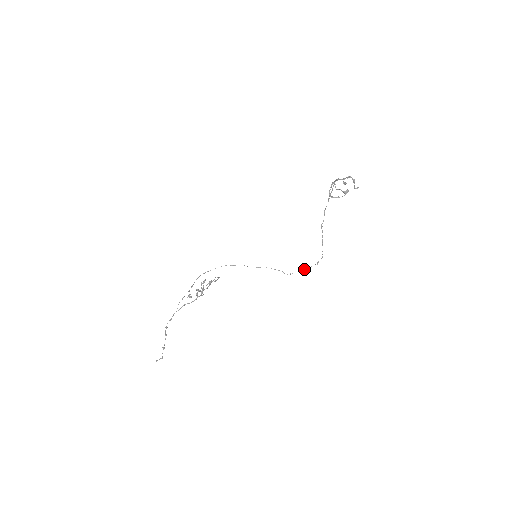
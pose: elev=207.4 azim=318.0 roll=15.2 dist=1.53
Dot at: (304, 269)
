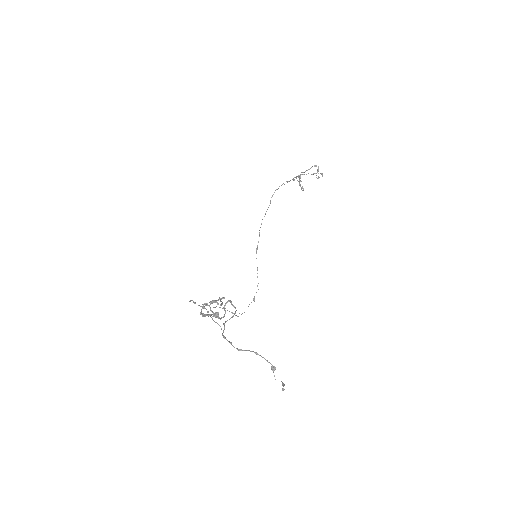
Dot at: occluded
